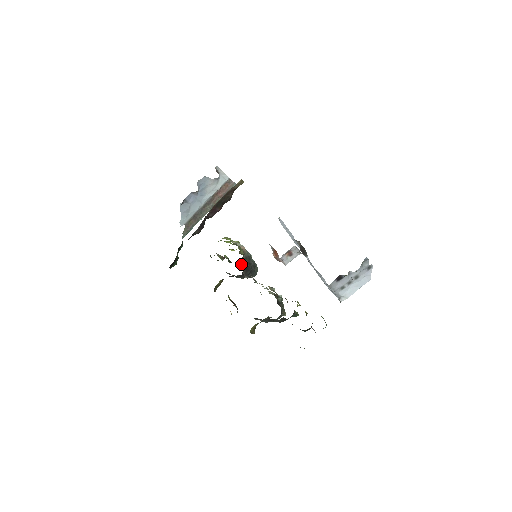
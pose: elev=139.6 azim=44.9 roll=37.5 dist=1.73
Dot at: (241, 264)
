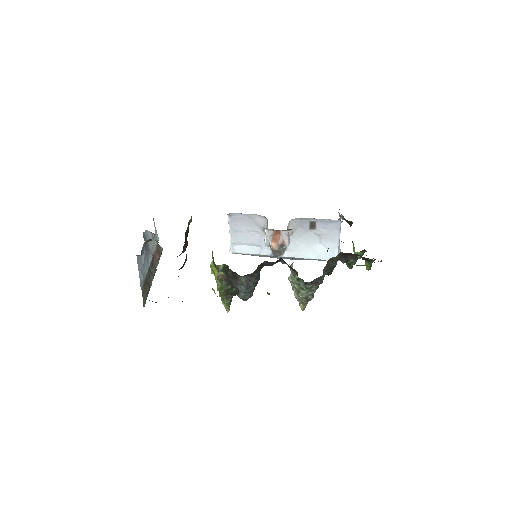
Dot at: occluded
